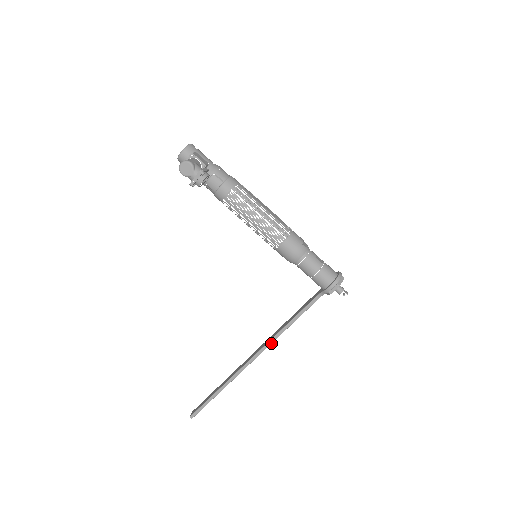
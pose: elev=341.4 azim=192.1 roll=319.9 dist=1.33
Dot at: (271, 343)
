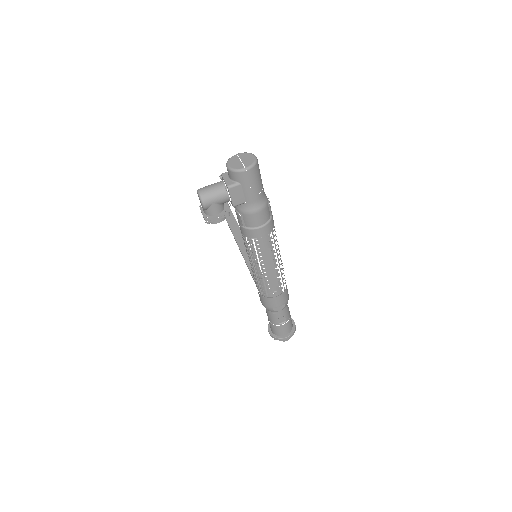
Dot at: (248, 267)
